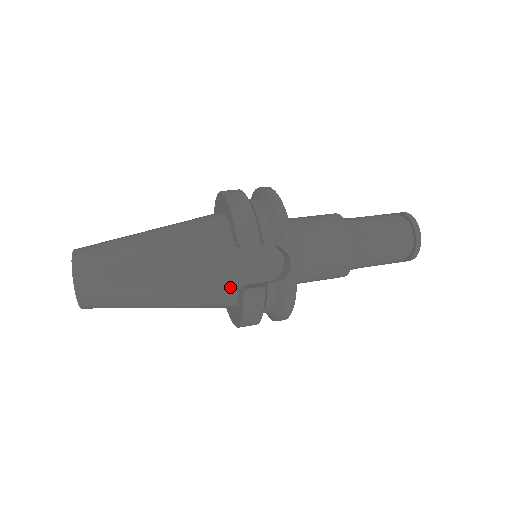
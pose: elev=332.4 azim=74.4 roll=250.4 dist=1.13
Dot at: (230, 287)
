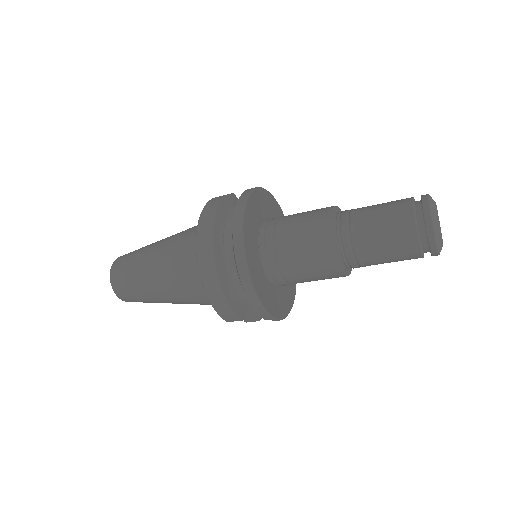
Dot at: occluded
